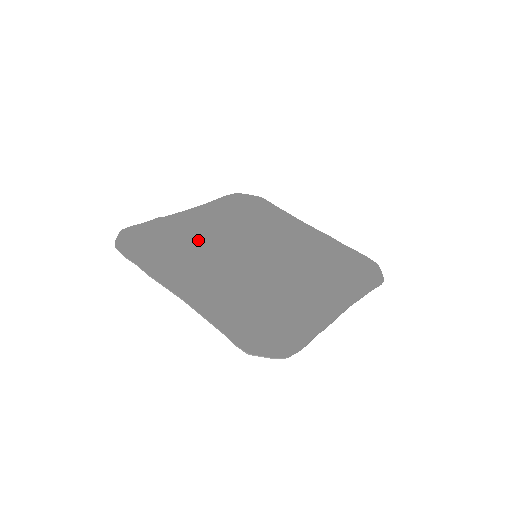
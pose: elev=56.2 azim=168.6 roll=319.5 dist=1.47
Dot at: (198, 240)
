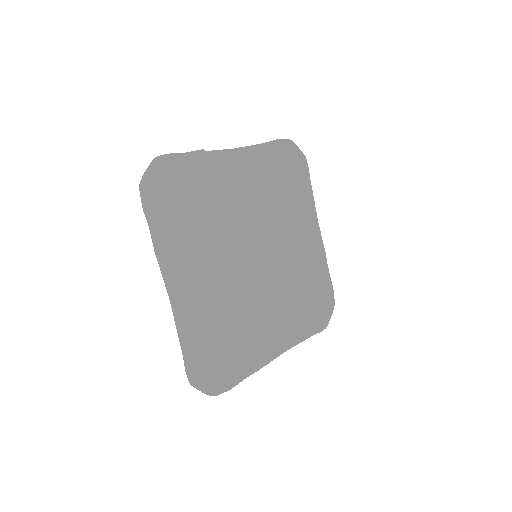
Dot at: (220, 210)
